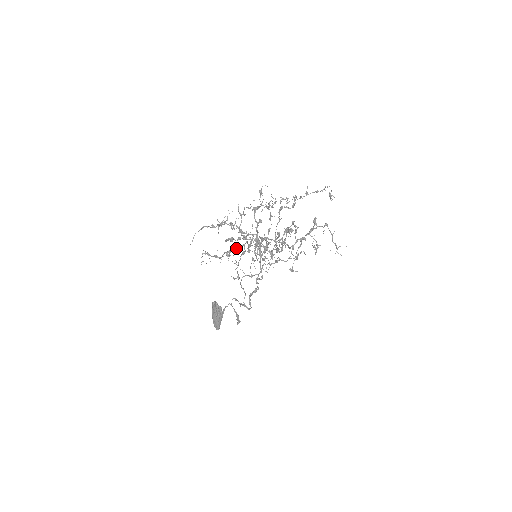
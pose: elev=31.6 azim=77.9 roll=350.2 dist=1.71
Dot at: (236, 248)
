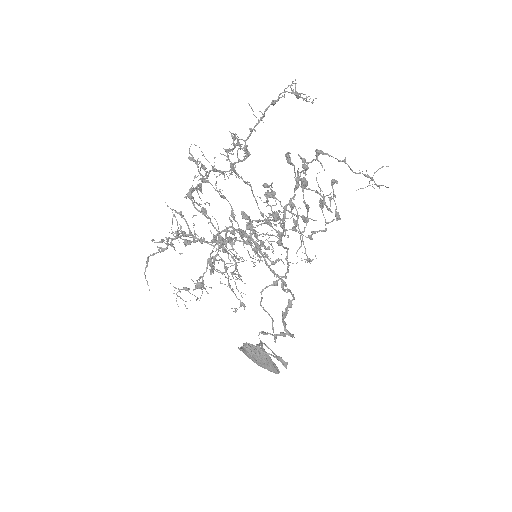
Dot at: occluded
